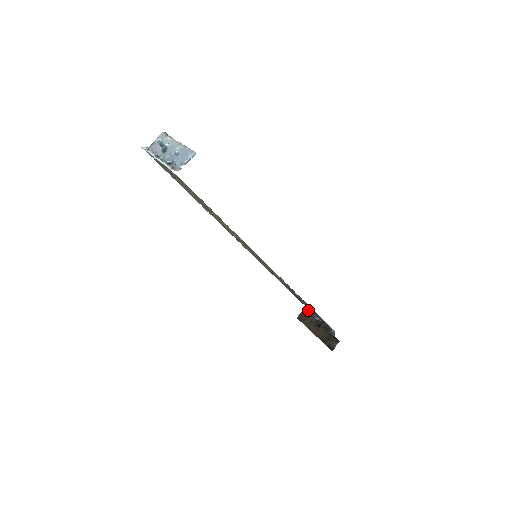
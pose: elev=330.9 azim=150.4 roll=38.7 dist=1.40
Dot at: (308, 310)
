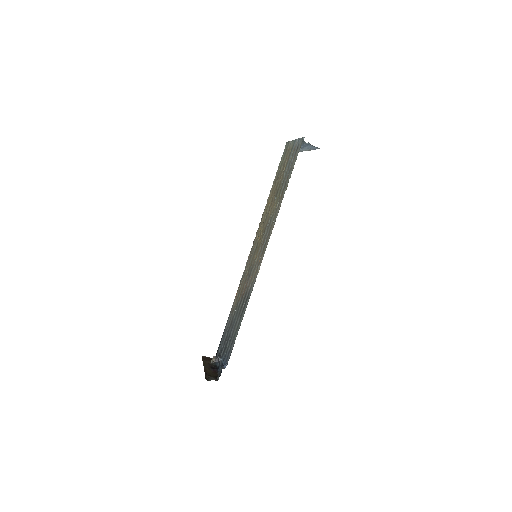
Dot at: (217, 356)
